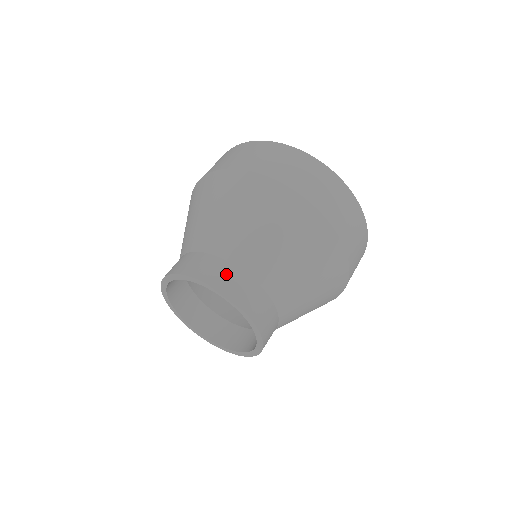
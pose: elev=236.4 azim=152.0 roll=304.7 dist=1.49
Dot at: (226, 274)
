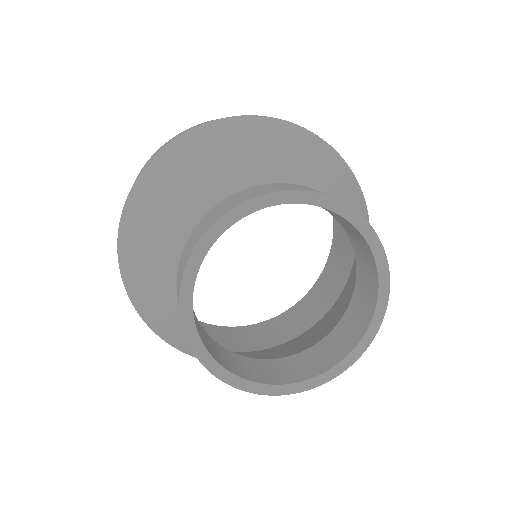
Dot at: occluded
